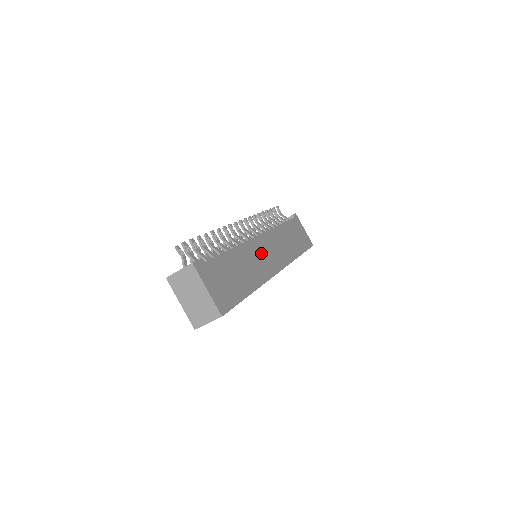
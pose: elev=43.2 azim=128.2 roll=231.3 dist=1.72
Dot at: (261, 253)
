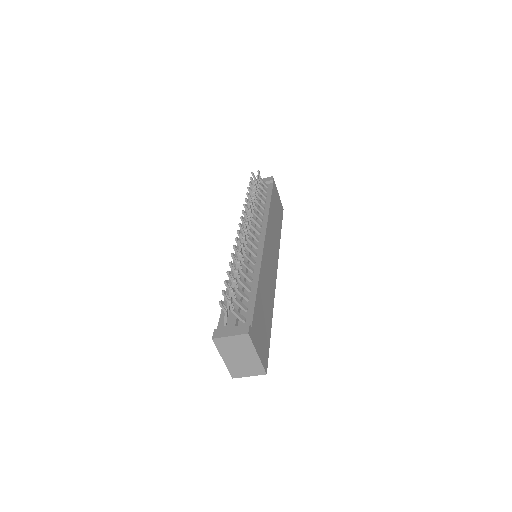
Dot at: (268, 262)
